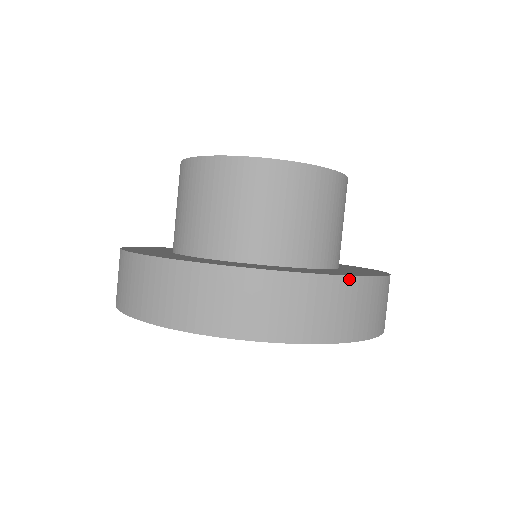
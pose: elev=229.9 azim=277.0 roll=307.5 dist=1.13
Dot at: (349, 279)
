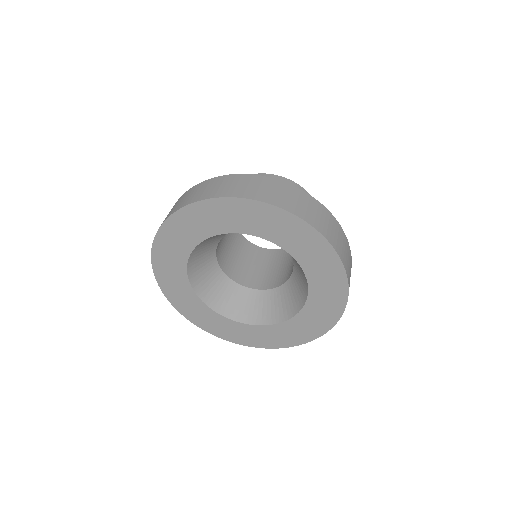
Dot at: occluded
